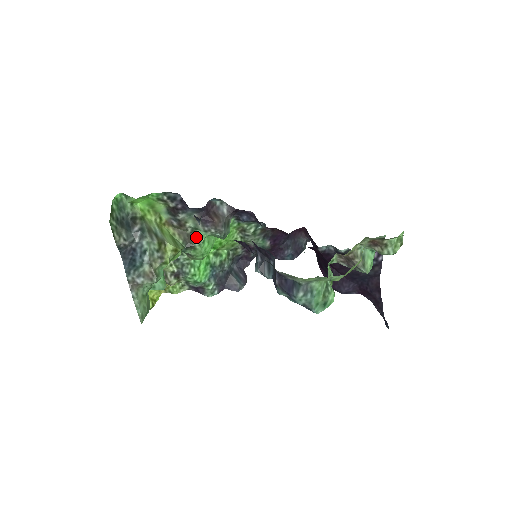
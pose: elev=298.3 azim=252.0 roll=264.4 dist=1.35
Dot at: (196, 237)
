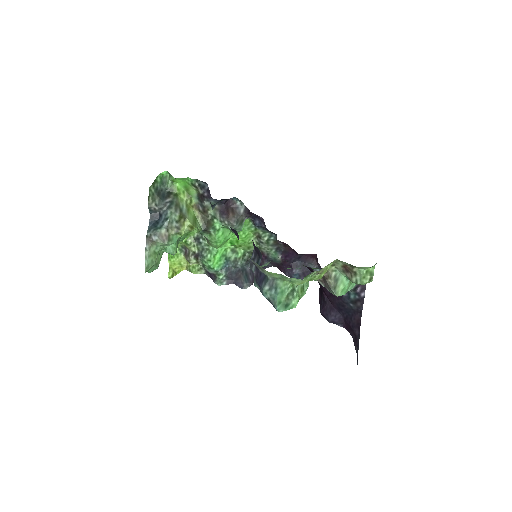
Dot at: (213, 224)
